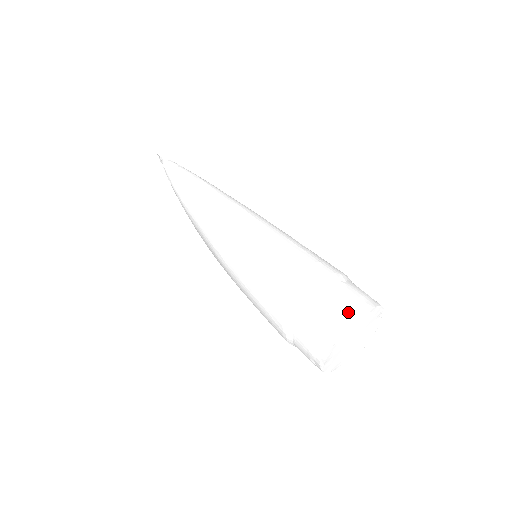
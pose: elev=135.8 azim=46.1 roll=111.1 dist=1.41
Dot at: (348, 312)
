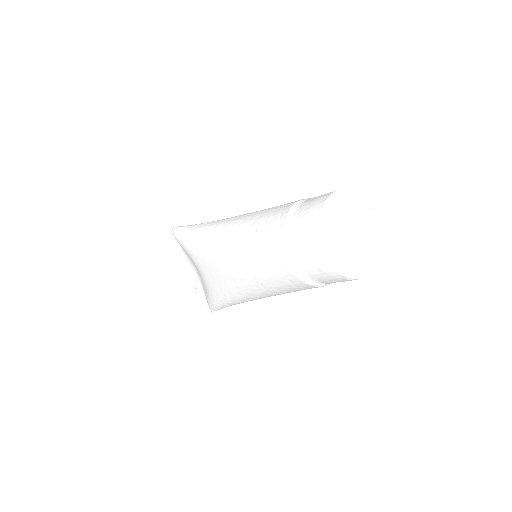
Dot at: (331, 192)
